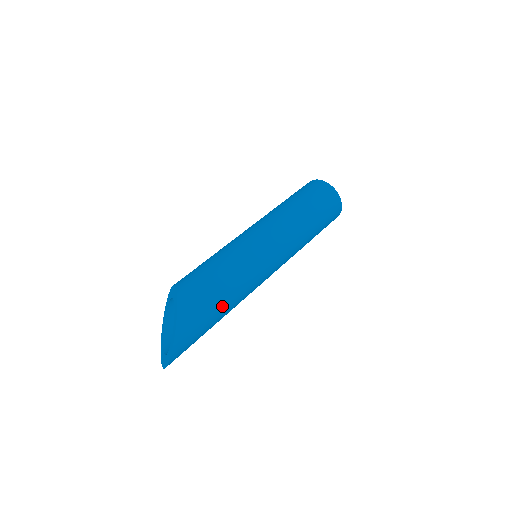
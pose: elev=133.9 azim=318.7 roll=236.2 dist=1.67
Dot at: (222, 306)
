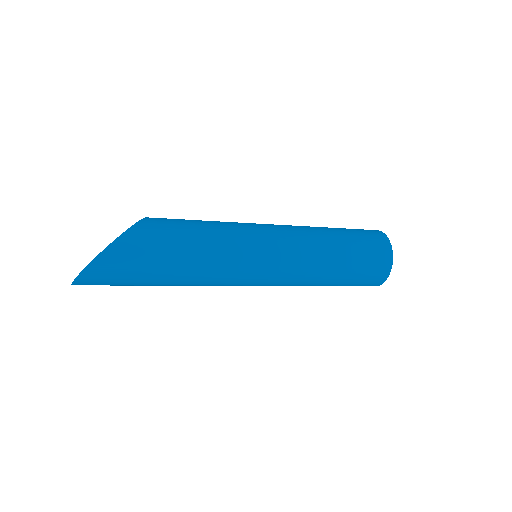
Dot at: (173, 267)
